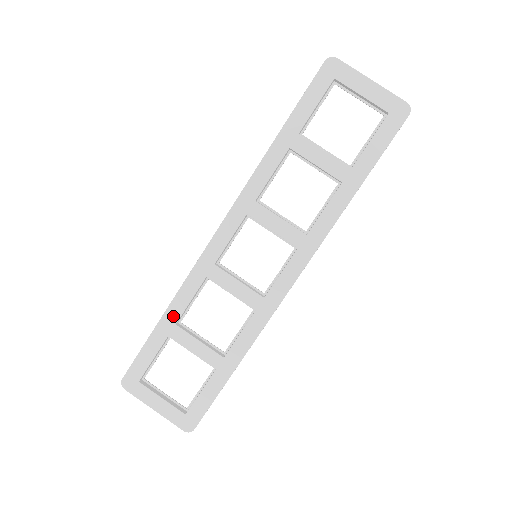
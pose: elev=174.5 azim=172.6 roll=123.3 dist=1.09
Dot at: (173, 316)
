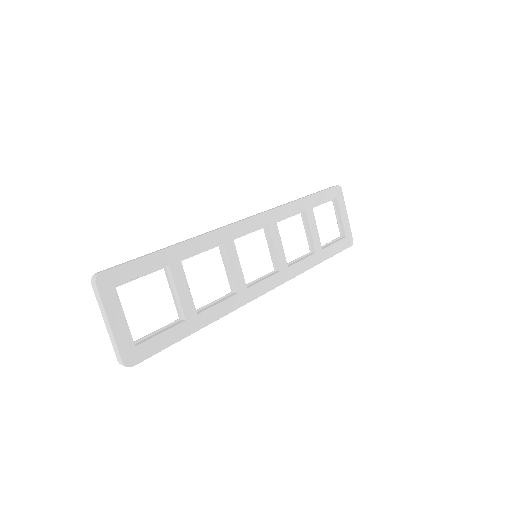
Dot at: (184, 252)
